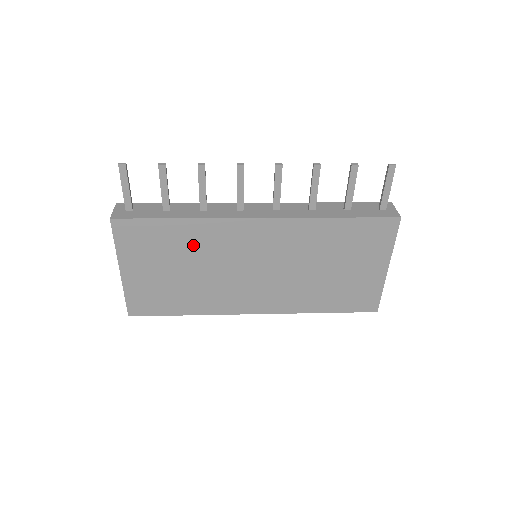
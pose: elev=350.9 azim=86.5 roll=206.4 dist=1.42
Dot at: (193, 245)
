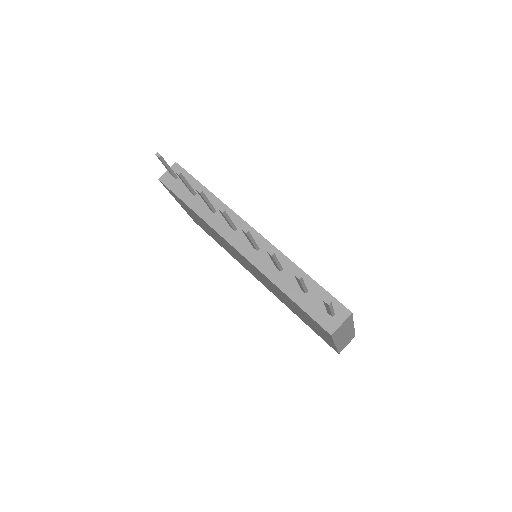
Dot at: (207, 226)
